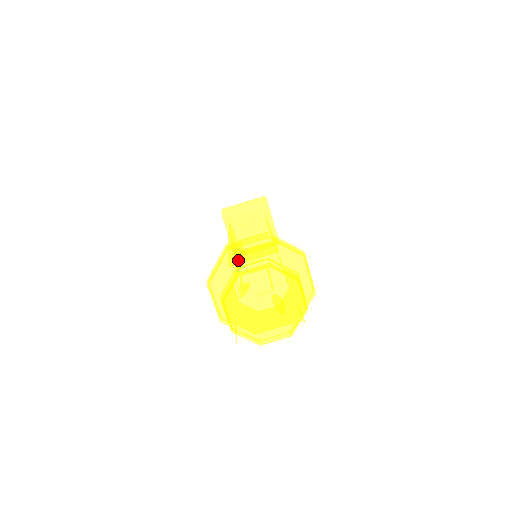
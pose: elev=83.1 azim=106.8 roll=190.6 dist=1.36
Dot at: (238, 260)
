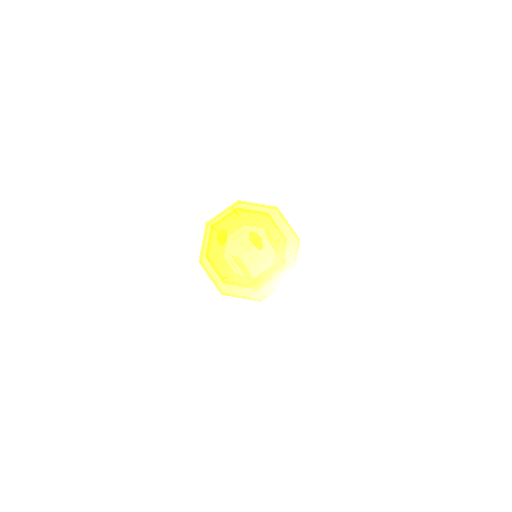
Dot at: occluded
